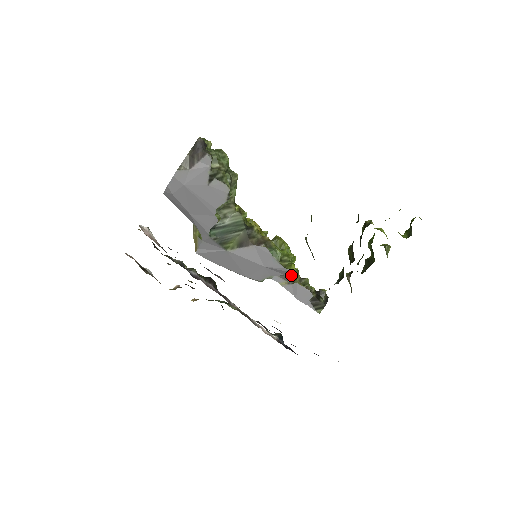
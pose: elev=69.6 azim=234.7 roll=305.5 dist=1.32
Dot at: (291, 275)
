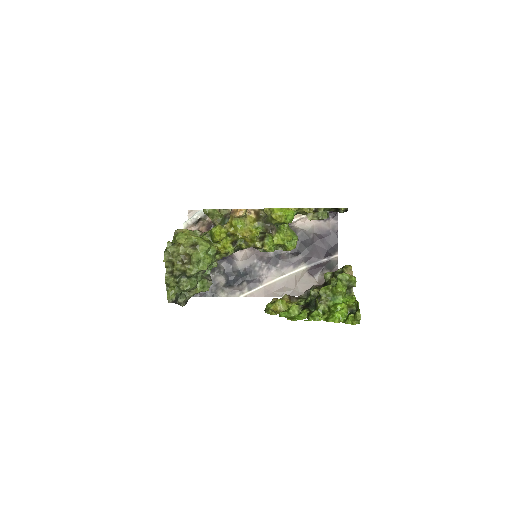
Dot at: (302, 213)
